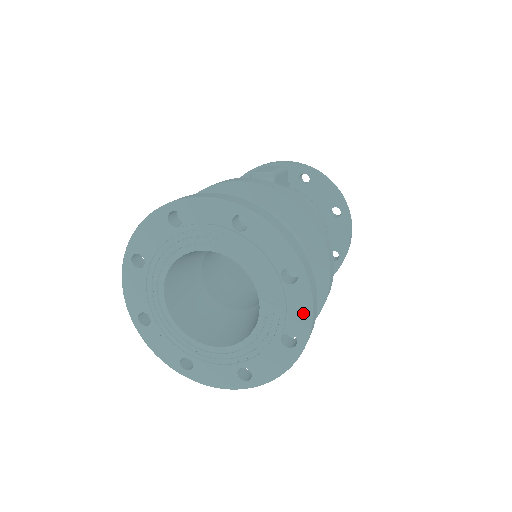
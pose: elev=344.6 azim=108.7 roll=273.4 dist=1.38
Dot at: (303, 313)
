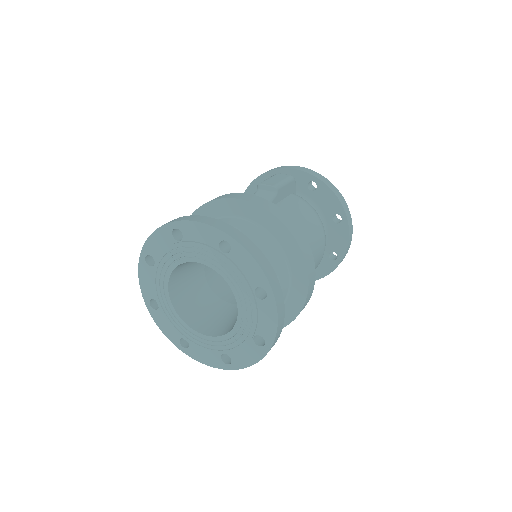
Dot at: (270, 323)
